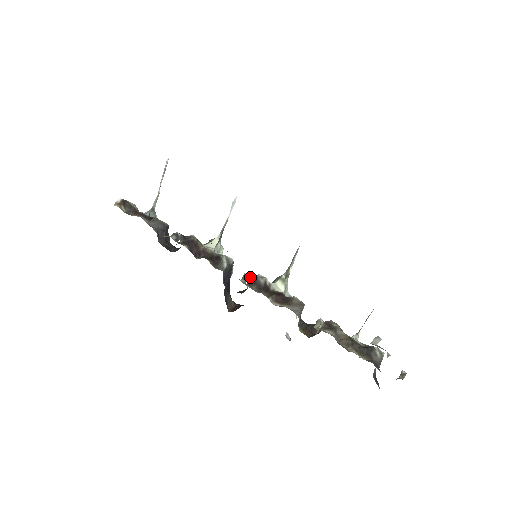
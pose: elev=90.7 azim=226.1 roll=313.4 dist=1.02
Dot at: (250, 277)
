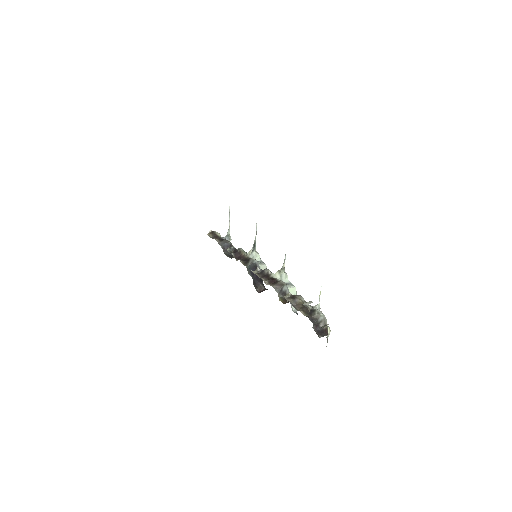
Dot at: (260, 270)
